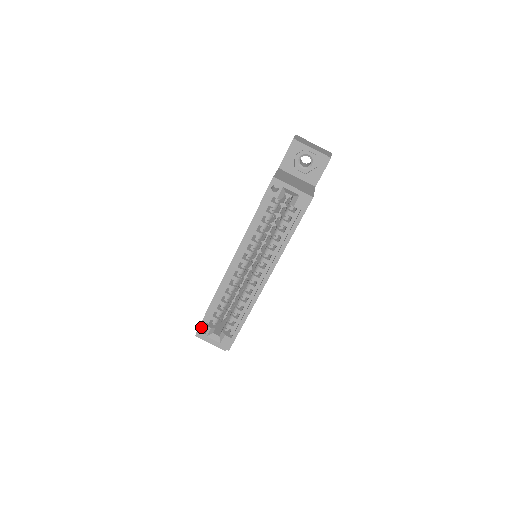
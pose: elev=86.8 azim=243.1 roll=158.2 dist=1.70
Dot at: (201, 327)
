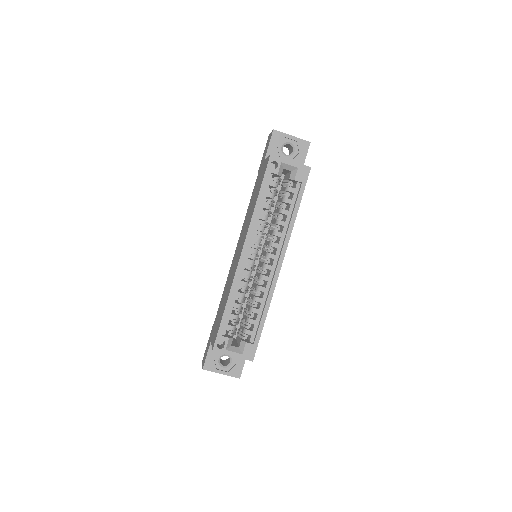
Dot at: (218, 340)
